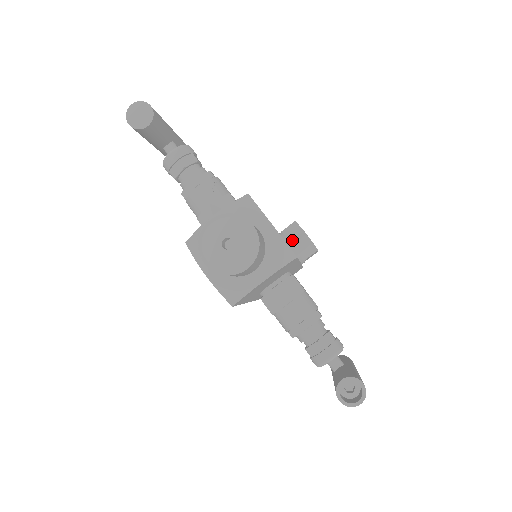
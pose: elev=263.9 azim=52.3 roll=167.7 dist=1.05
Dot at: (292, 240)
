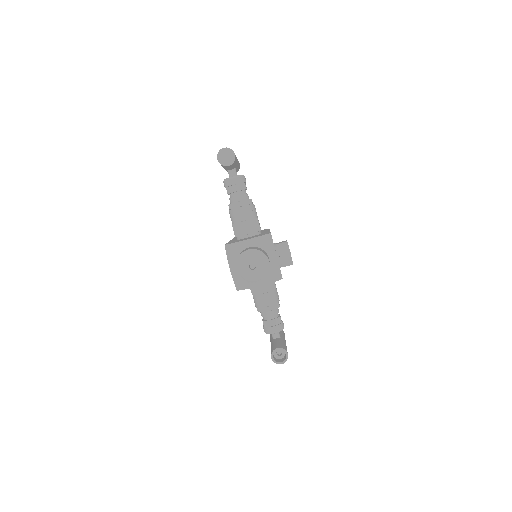
Dot at: (281, 253)
